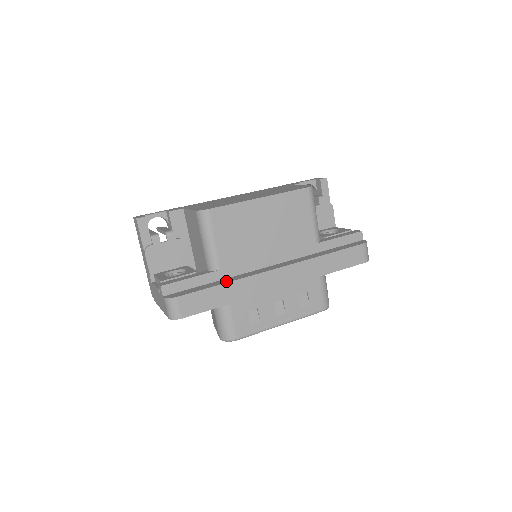
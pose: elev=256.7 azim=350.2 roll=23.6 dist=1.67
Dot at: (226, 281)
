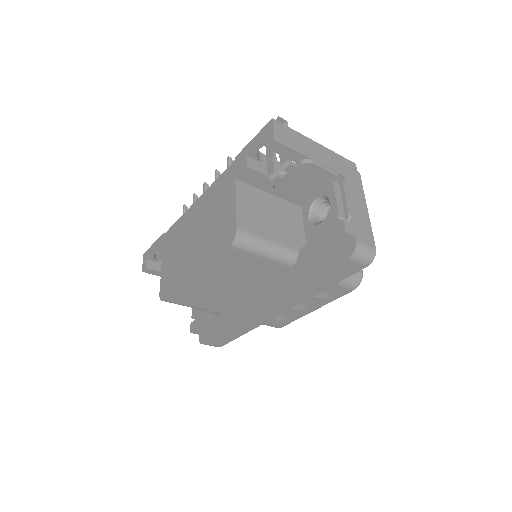
Dot at: (229, 325)
